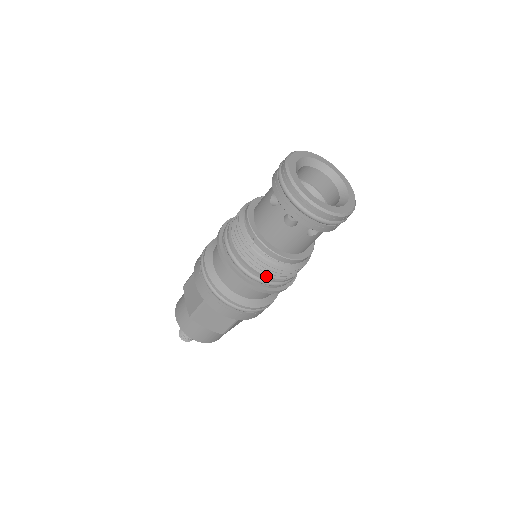
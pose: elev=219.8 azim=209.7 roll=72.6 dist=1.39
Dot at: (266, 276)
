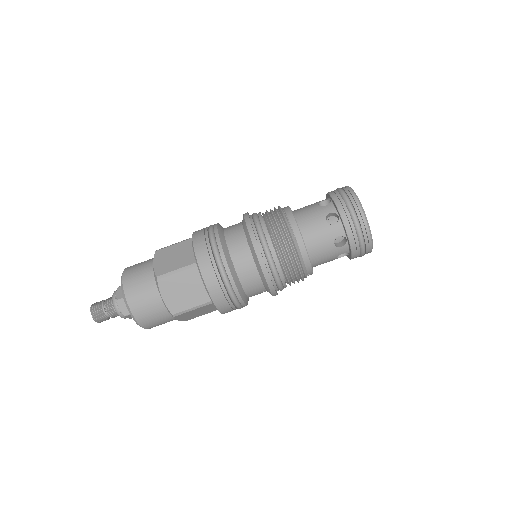
Dot at: (266, 228)
